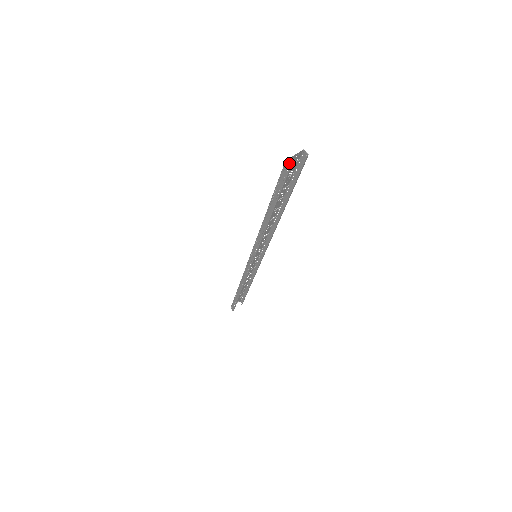
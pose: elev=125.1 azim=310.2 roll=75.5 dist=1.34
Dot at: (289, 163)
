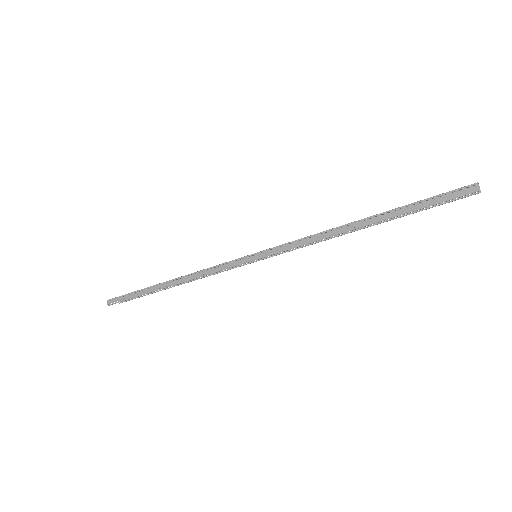
Dot at: (465, 187)
